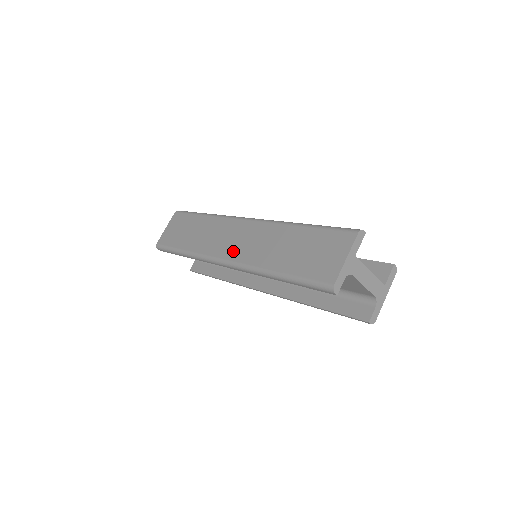
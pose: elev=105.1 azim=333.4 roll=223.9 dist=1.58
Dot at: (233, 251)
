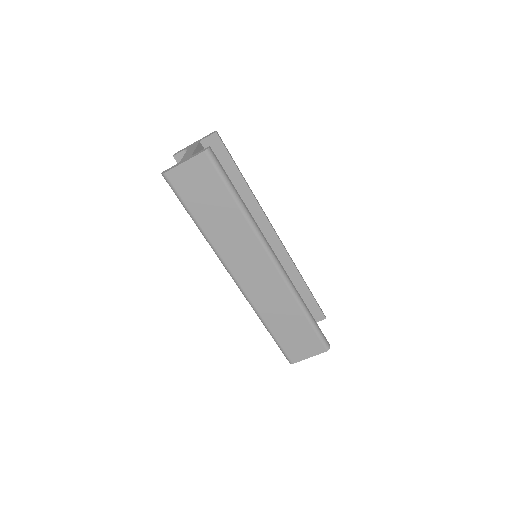
Dot at: (248, 282)
